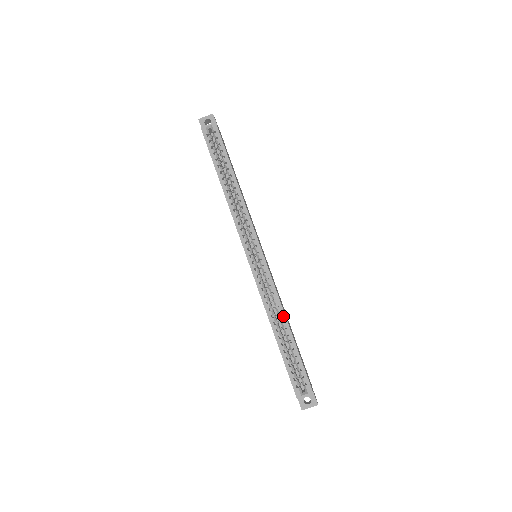
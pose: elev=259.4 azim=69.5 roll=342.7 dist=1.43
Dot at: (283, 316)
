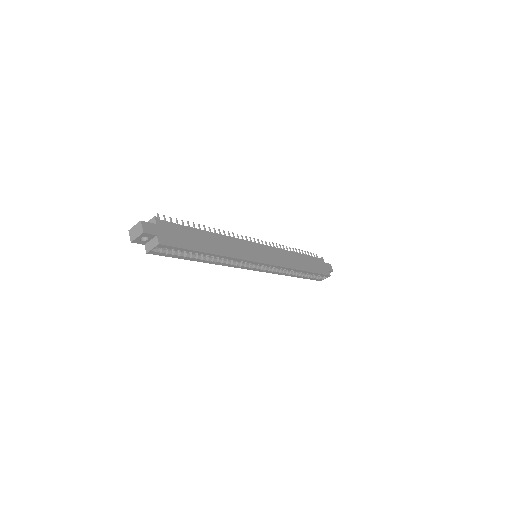
Dot at: (297, 271)
